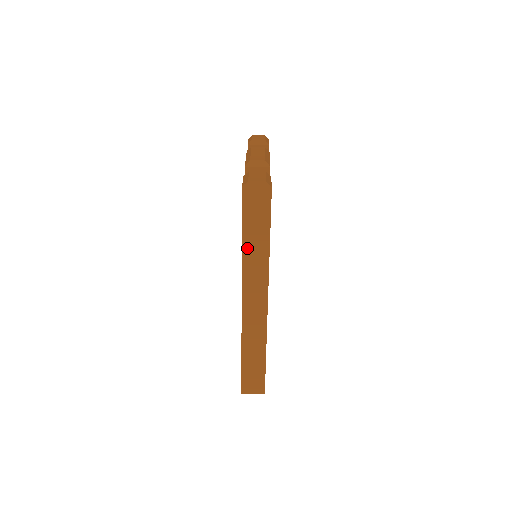
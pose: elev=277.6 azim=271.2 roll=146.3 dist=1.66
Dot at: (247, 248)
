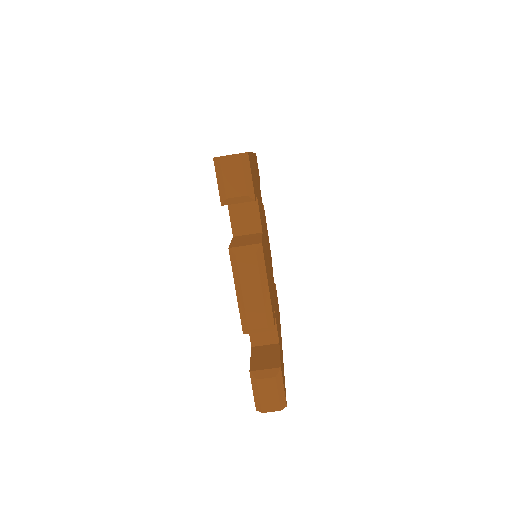
Dot at: occluded
